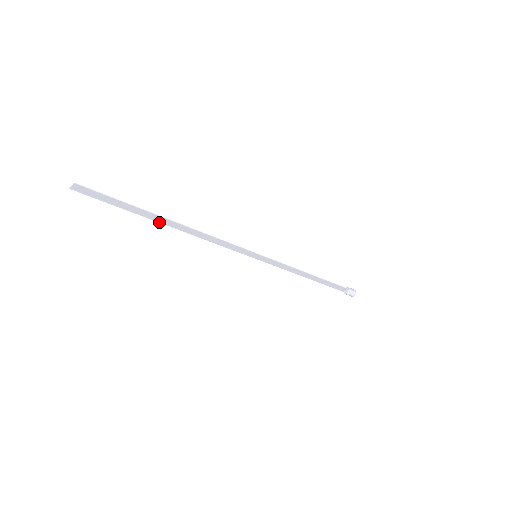
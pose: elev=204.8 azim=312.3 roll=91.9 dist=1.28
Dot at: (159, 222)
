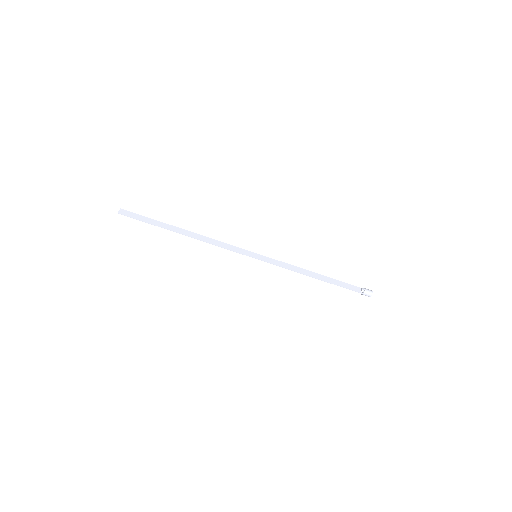
Dot at: occluded
